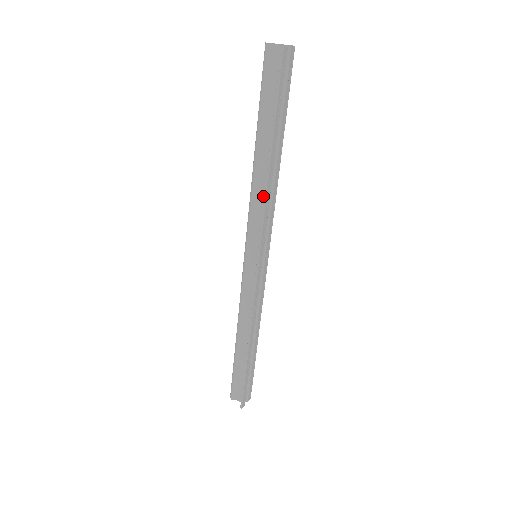
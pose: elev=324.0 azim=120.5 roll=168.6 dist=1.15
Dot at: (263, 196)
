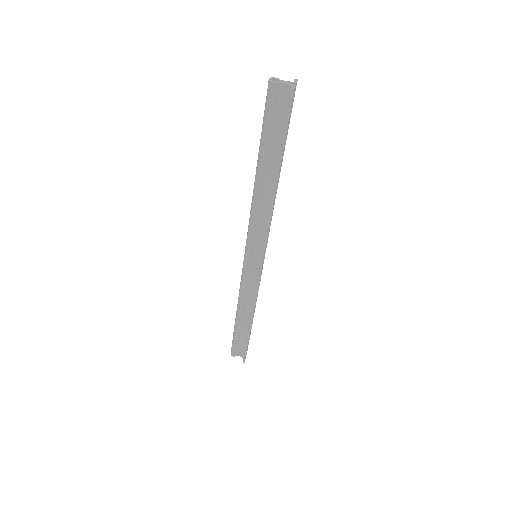
Dot at: (265, 212)
